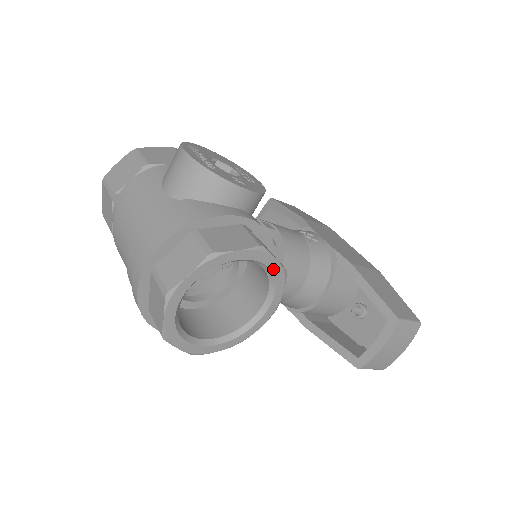
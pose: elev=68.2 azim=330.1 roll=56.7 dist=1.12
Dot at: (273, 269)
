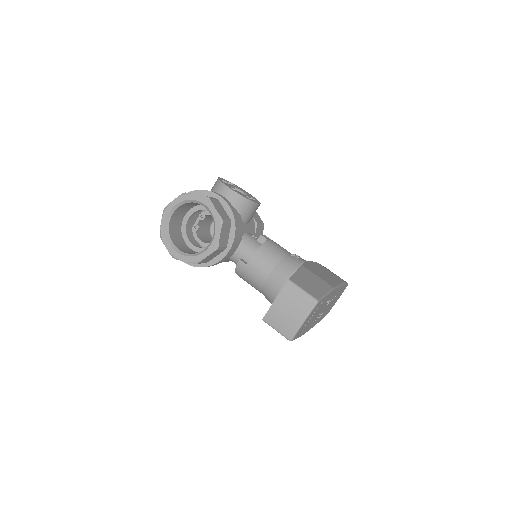
Dot at: (214, 214)
